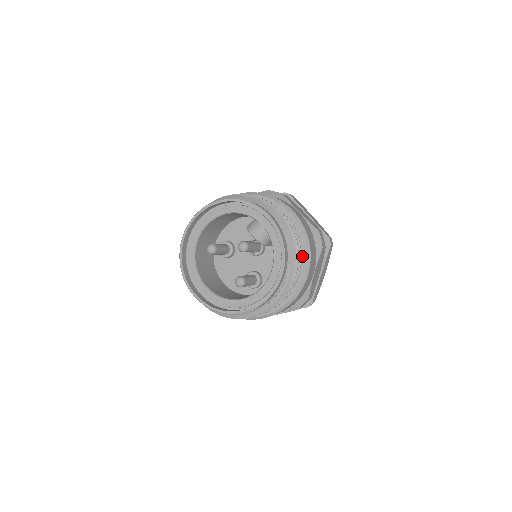
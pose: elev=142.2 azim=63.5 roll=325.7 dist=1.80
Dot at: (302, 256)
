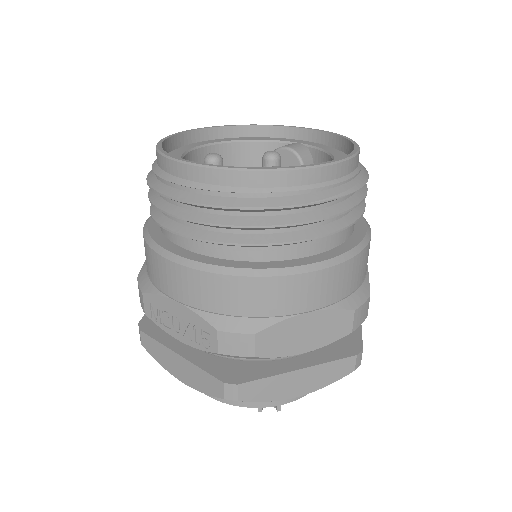
Dot at: occluded
